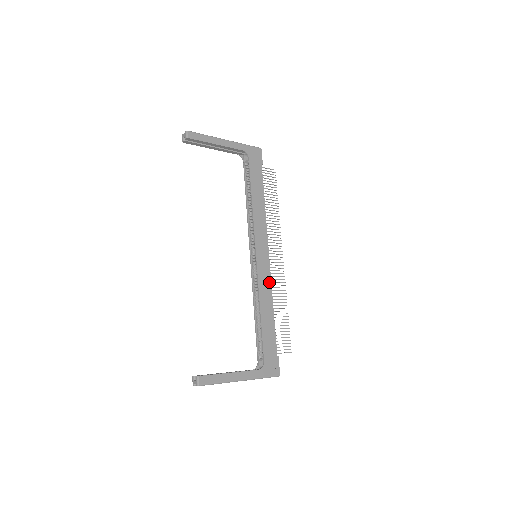
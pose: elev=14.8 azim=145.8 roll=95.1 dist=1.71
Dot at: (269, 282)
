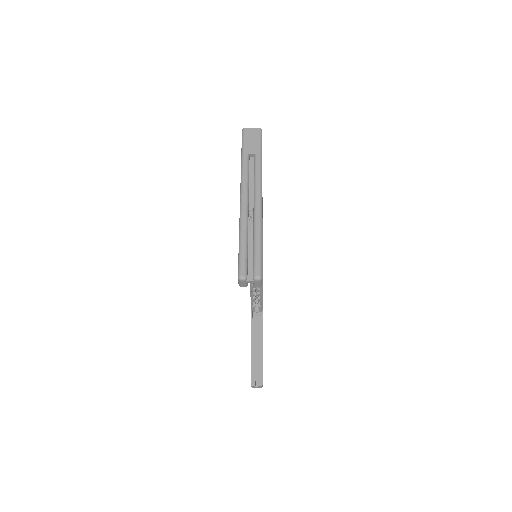
Dot at: occluded
